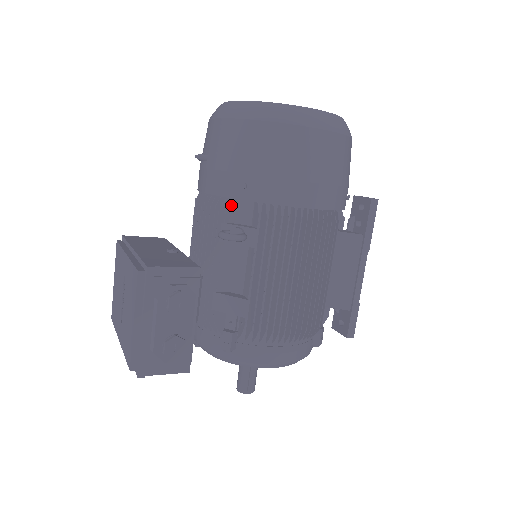
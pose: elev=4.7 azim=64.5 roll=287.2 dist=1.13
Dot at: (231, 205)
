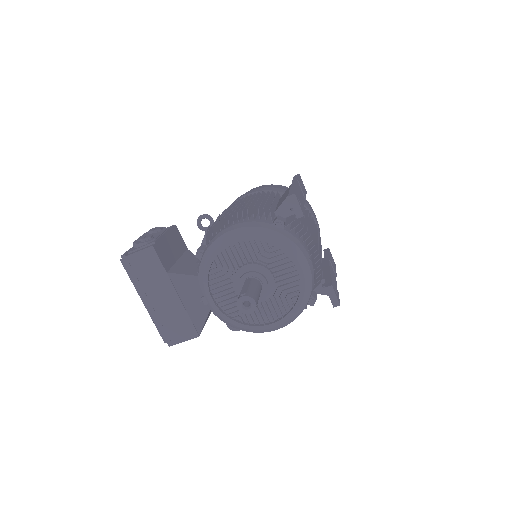
Dot at: occluded
